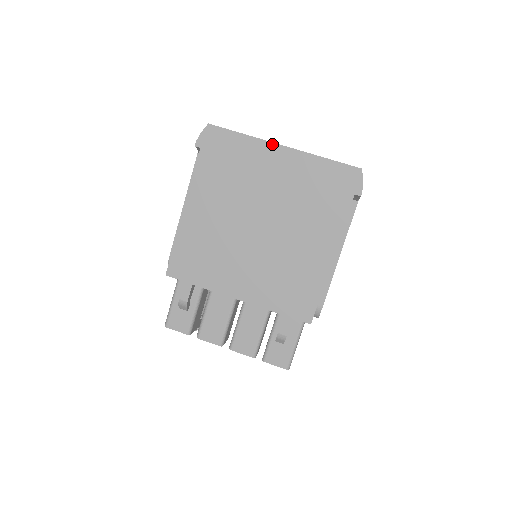
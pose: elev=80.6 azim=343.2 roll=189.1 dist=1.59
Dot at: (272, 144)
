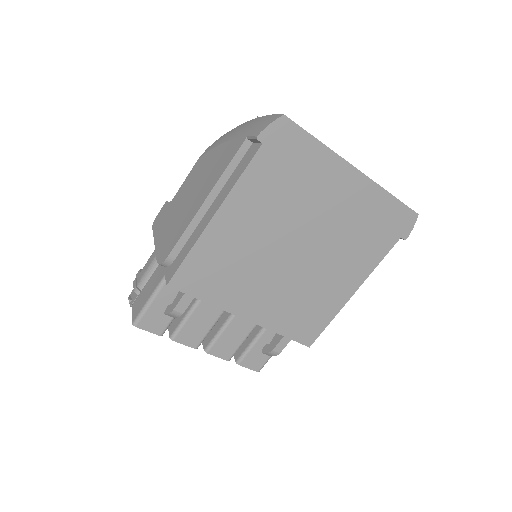
Dot at: (347, 164)
